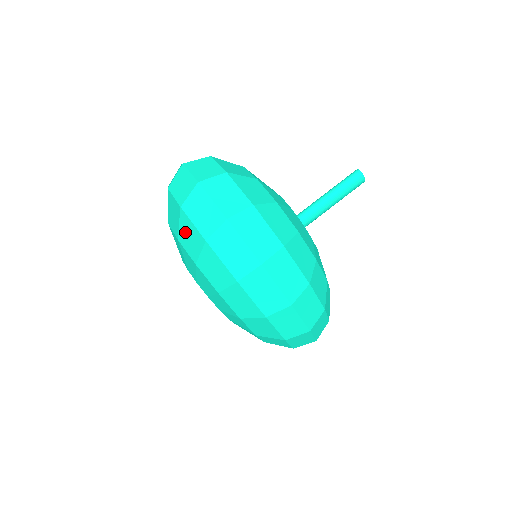
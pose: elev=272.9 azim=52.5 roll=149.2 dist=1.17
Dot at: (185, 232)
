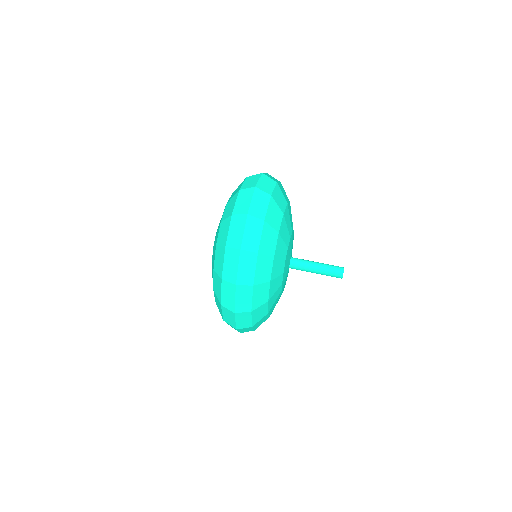
Dot at: (237, 189)
